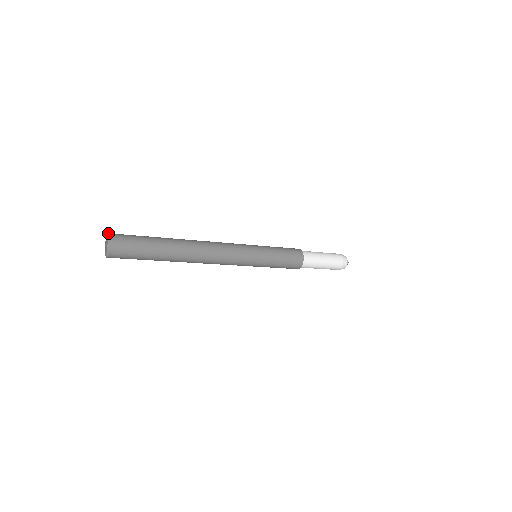
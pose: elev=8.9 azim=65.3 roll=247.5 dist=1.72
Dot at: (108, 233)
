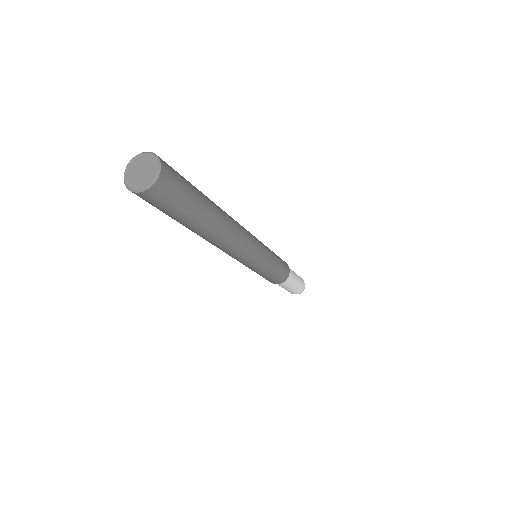
Dot at: occluded
